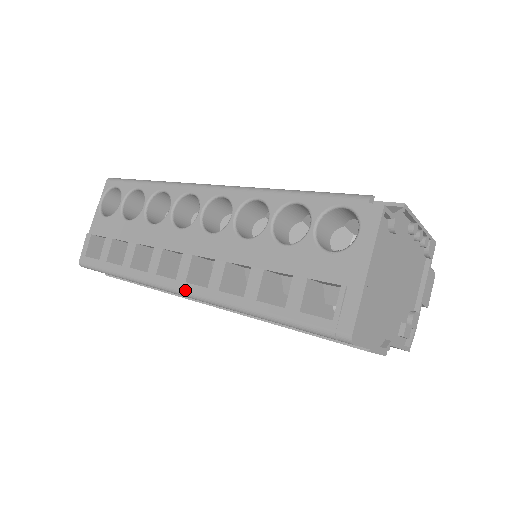
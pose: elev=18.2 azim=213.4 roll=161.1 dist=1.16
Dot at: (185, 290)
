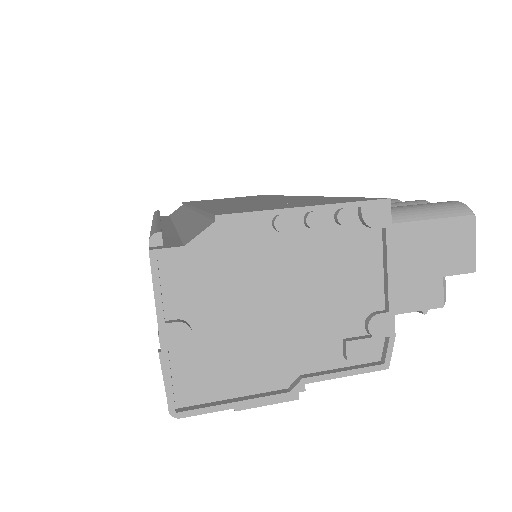
Dot at: occluded
